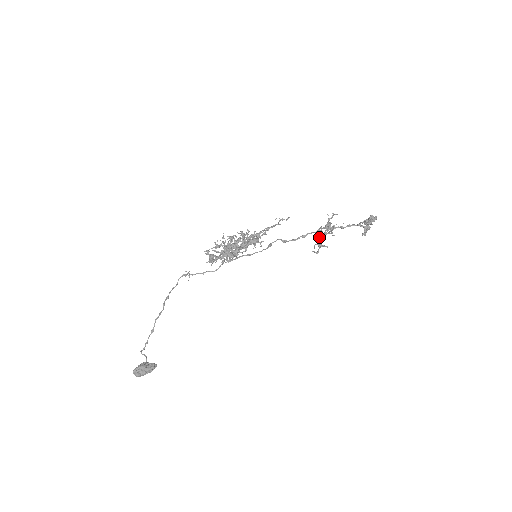
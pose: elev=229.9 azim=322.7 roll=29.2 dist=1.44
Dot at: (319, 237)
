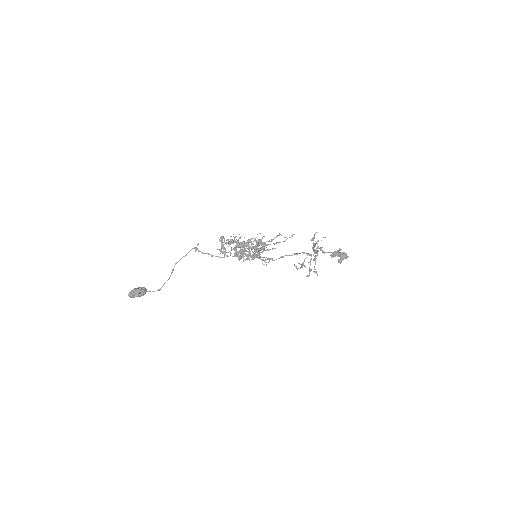
Dot at: (307, 276)
